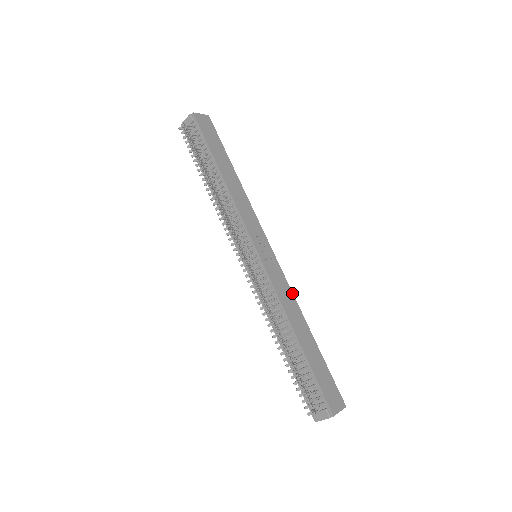
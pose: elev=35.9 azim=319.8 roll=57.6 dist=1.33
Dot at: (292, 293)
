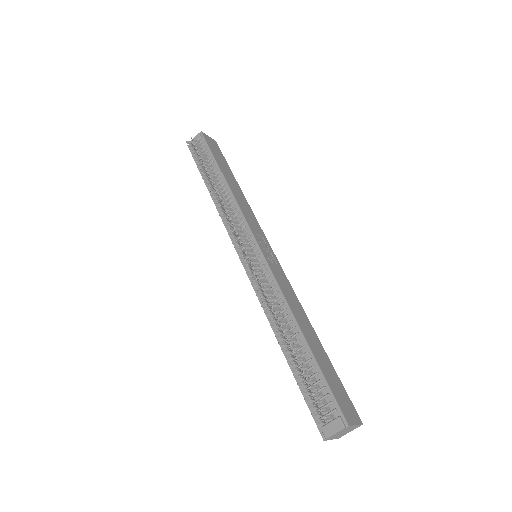
Dot at: (295, 294)
